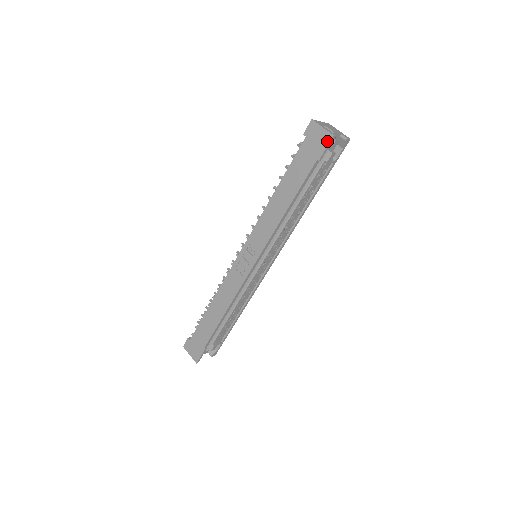
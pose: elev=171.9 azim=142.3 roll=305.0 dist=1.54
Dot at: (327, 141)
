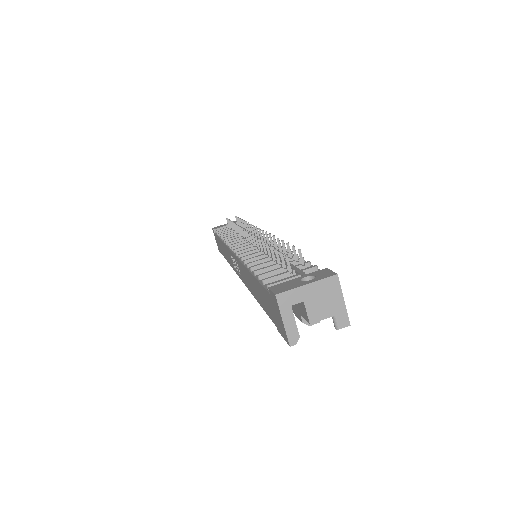
Dot at: (284, 336)
